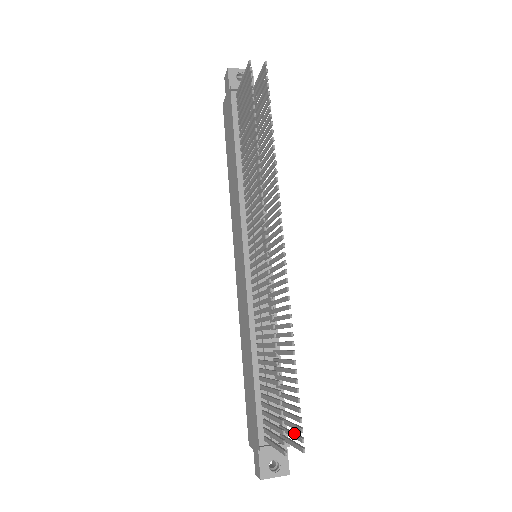
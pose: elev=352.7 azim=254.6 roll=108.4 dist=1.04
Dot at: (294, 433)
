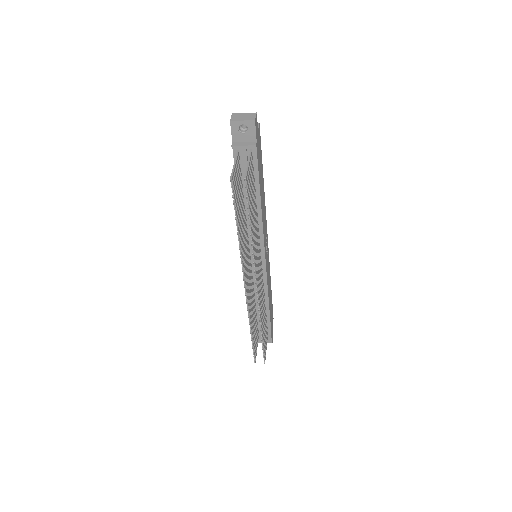
Dot at: (265, 350)
